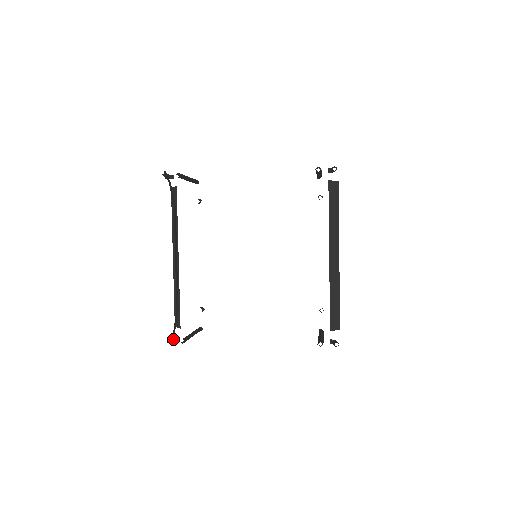
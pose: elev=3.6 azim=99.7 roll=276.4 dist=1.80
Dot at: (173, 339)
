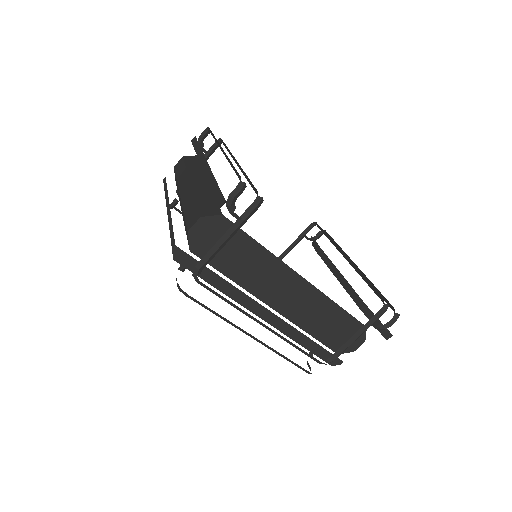
Dot at: (235, 200)
